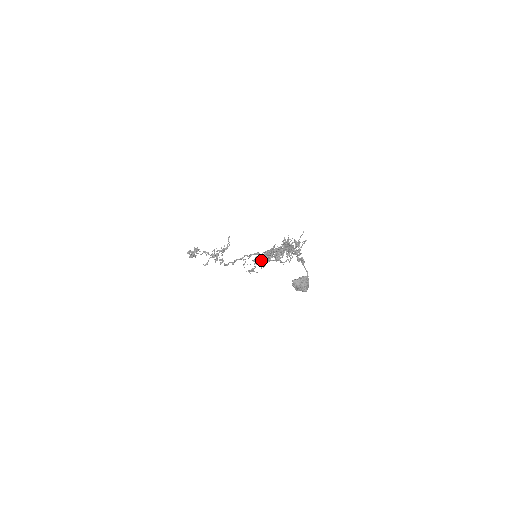
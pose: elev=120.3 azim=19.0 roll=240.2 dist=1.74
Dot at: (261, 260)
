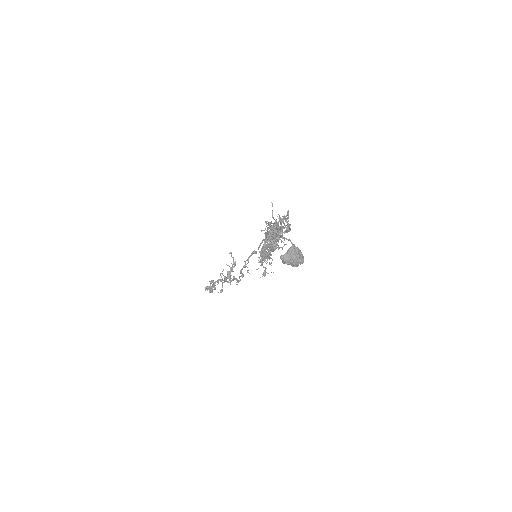
Dot at: occluded
